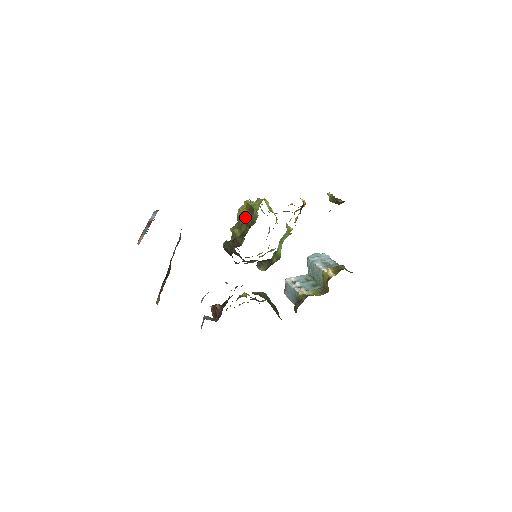
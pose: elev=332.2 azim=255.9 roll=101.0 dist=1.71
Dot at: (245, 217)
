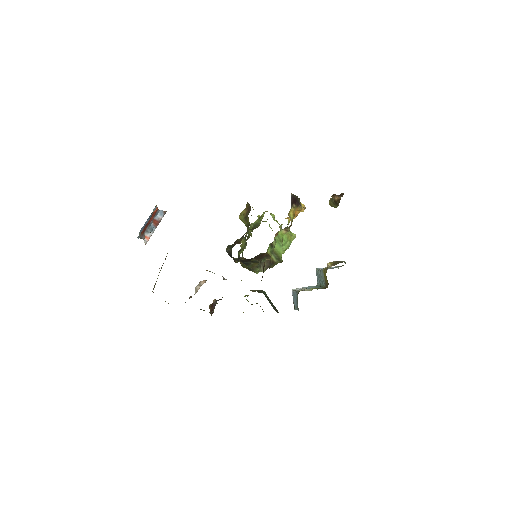
Dot at: (245, 218)
